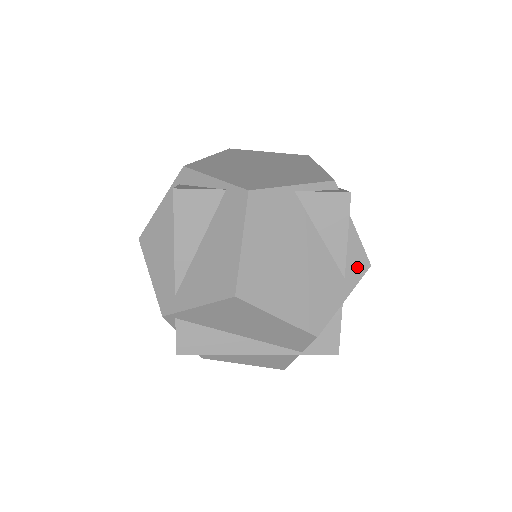
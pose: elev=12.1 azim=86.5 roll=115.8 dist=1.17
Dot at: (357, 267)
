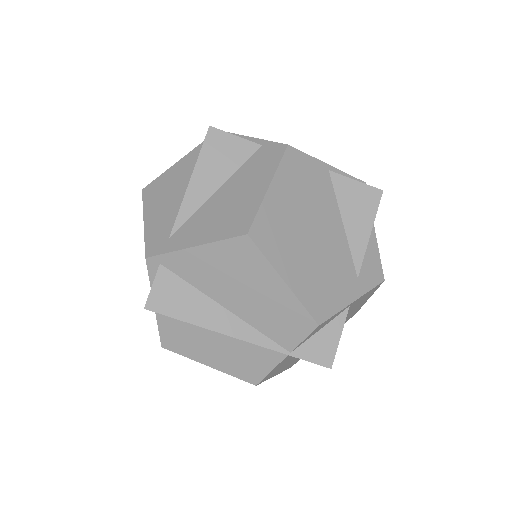
Dot at: (371, 274)
